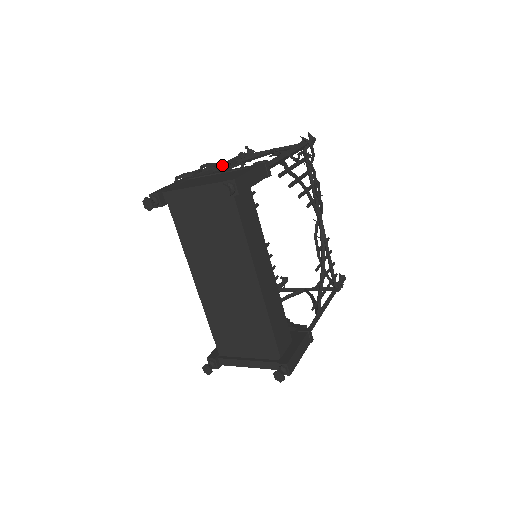
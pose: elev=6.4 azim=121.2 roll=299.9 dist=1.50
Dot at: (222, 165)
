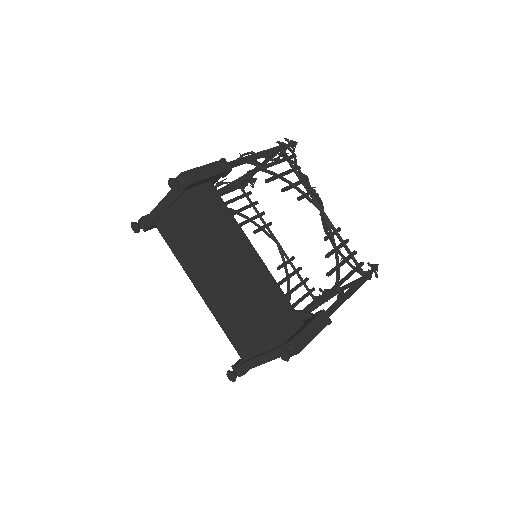
Dot at: occluded
